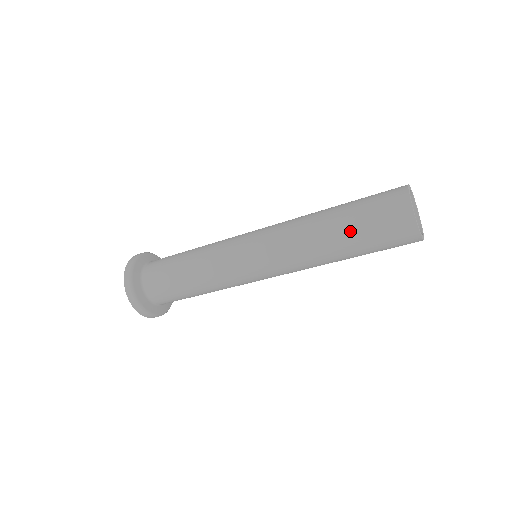
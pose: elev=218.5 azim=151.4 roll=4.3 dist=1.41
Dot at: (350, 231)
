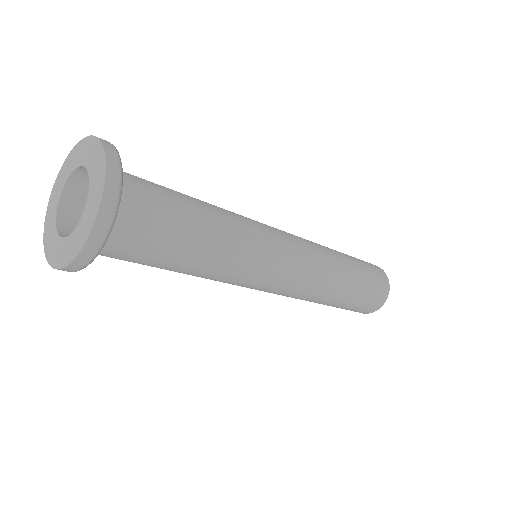
Dot at: (358, 267)
